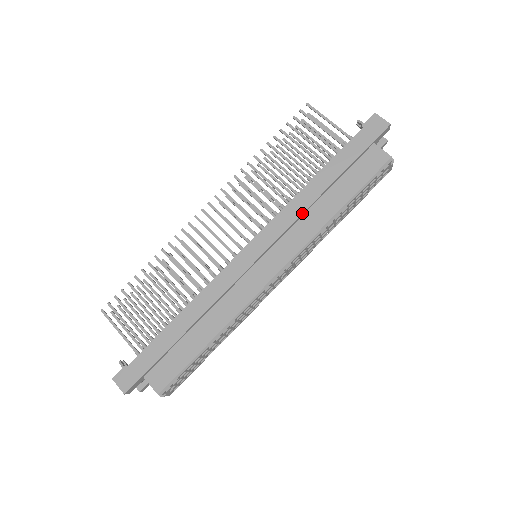
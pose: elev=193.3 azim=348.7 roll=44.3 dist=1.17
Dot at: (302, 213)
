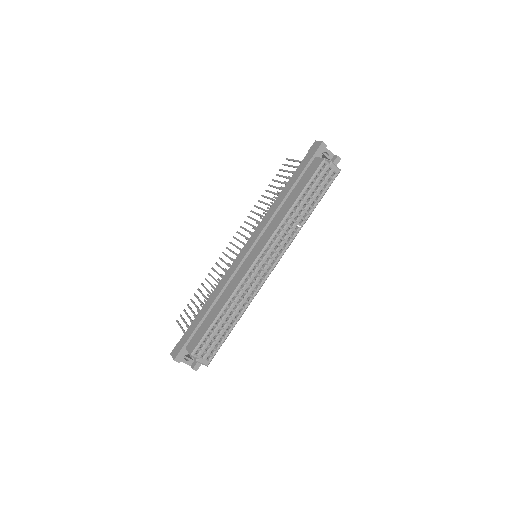
Dot at: (273, 214)
